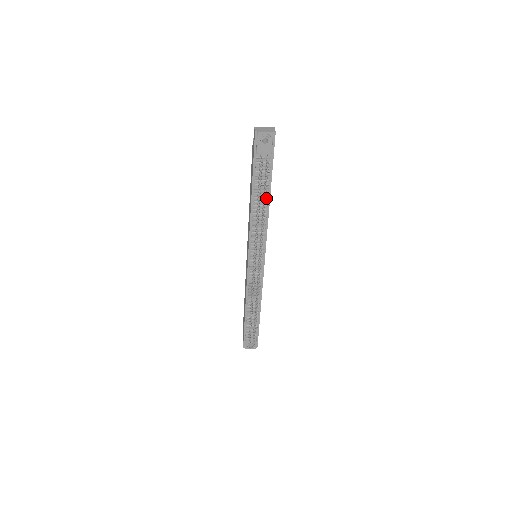
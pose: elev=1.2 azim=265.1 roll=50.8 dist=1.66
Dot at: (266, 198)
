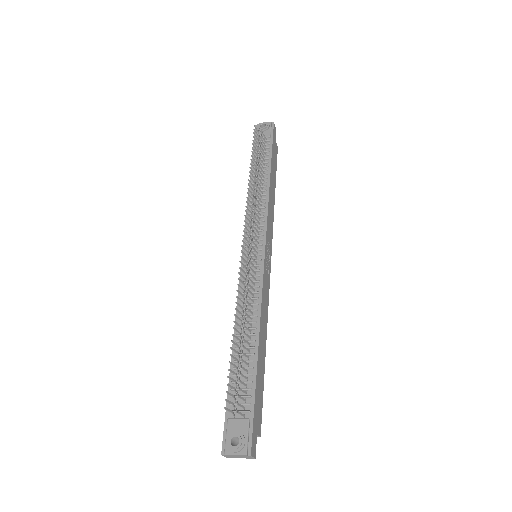
Dot at: (266, 176)
